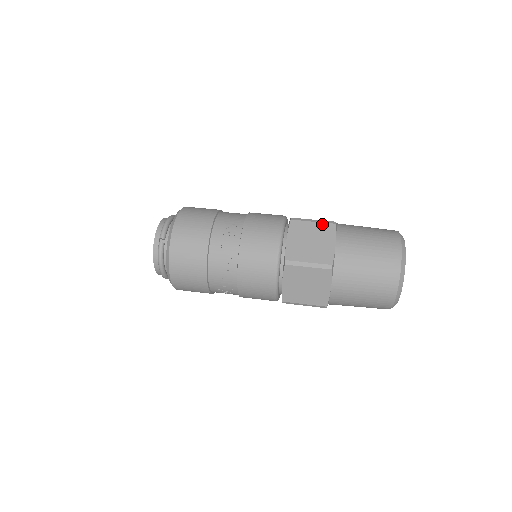
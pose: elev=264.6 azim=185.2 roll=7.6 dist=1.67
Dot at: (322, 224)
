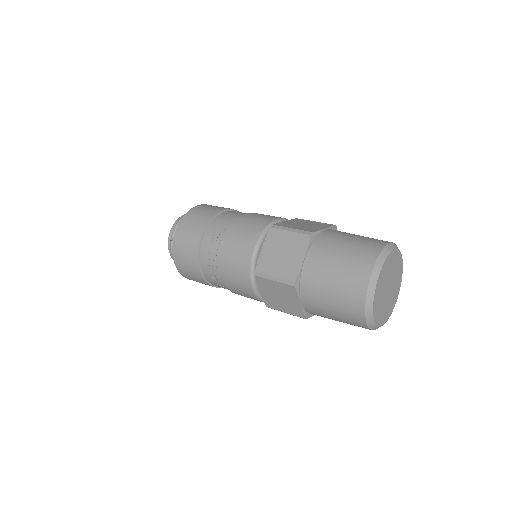
Dot at: (297, 234)
